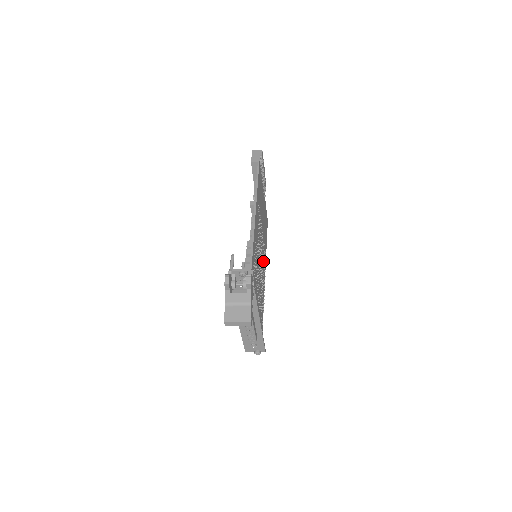
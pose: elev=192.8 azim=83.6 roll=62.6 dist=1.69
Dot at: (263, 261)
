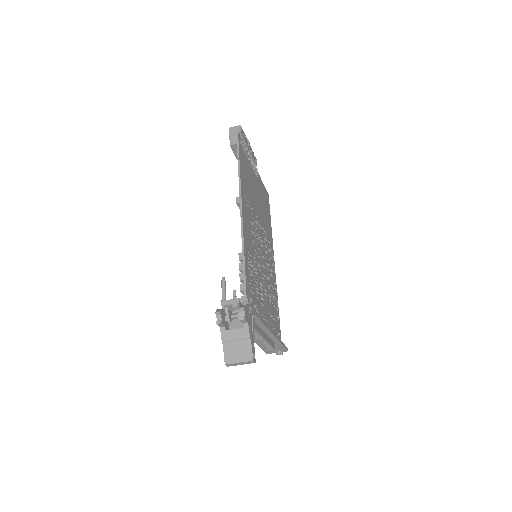
Dot at: (268, 251)
